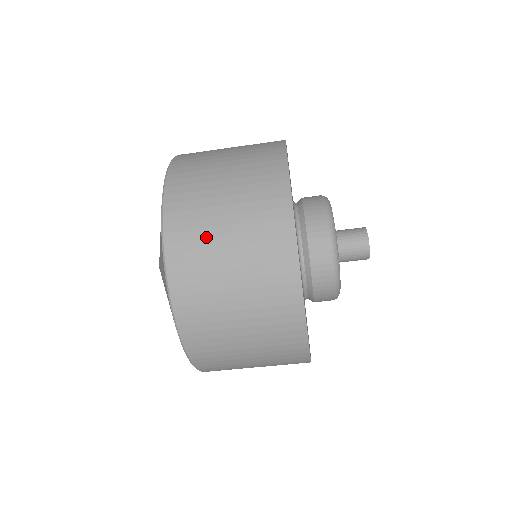
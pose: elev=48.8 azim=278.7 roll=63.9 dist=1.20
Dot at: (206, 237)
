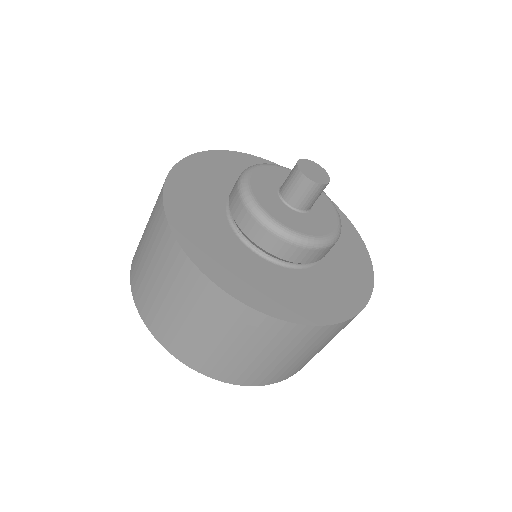
Dot at: (142, 235)
